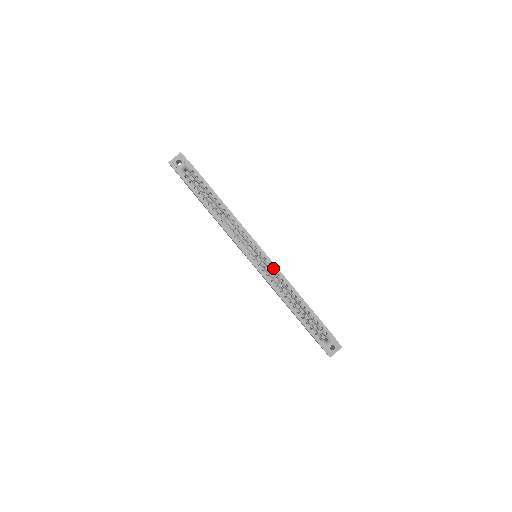
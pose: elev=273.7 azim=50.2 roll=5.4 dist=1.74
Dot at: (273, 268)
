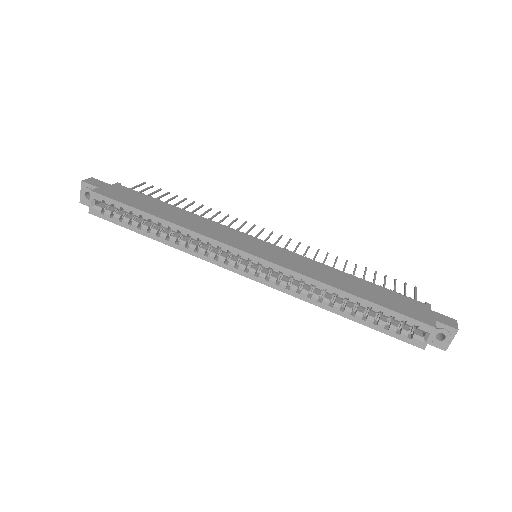
Dot at: (281, 268)
